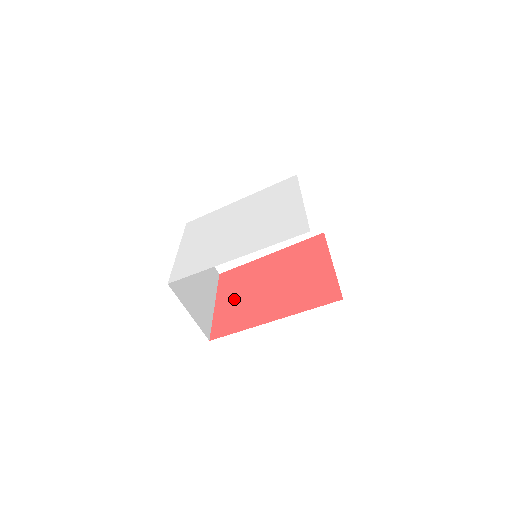
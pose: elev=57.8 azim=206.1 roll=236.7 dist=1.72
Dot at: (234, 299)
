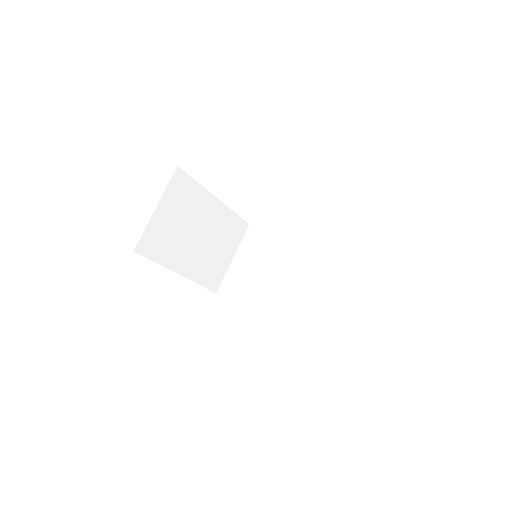
Dot at: occluded
